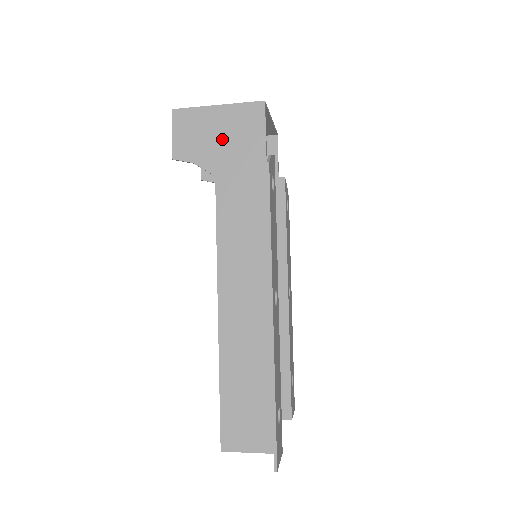
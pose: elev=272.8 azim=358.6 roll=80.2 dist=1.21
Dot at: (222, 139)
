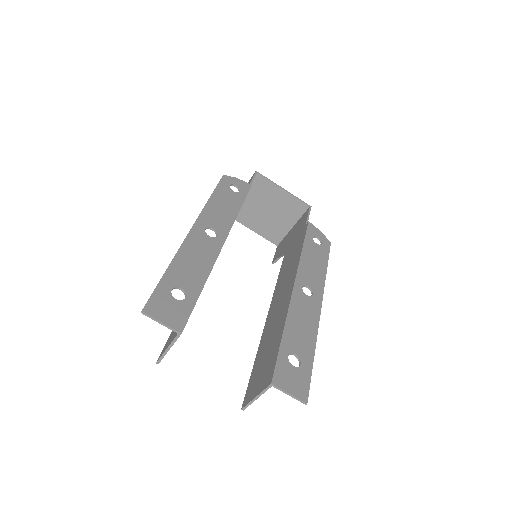
Dot at: occluded
